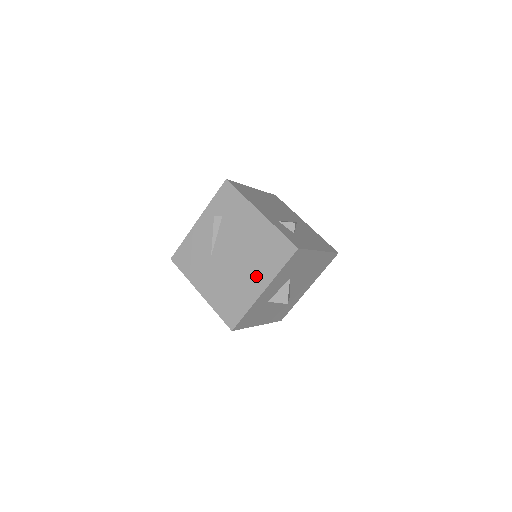
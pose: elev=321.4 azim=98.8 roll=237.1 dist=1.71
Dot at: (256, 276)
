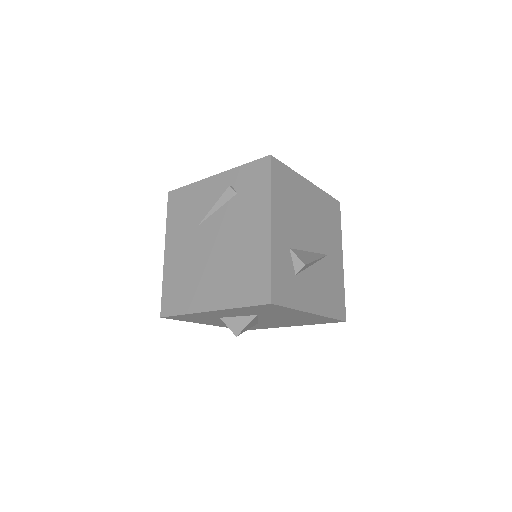
Dot at: (216, 289)
